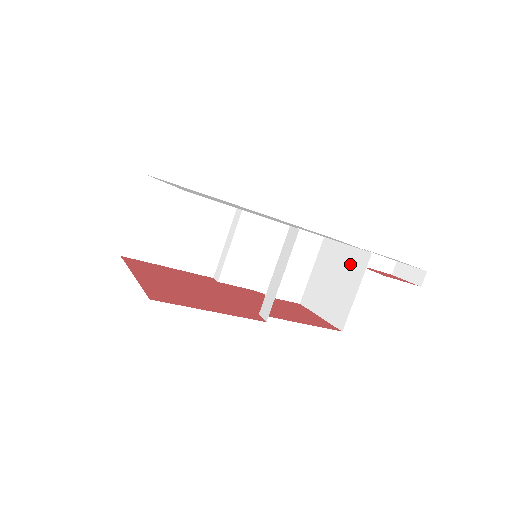
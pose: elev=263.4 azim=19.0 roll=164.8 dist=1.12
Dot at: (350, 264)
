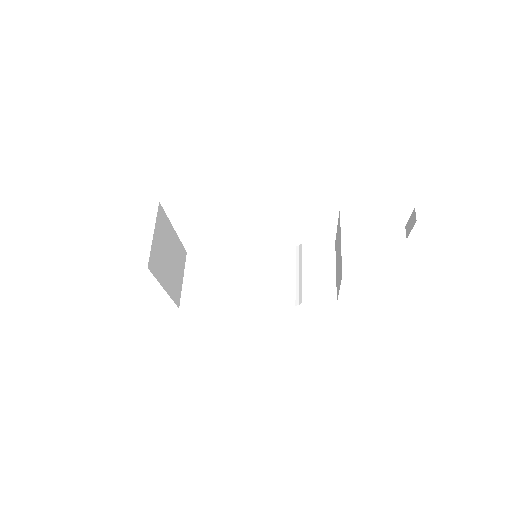
Dot at: (338, 233)
